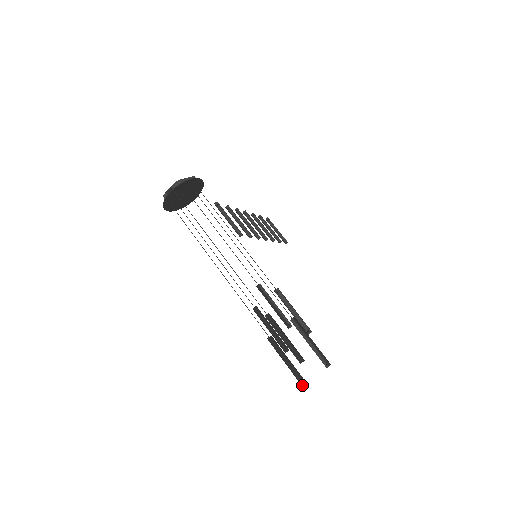
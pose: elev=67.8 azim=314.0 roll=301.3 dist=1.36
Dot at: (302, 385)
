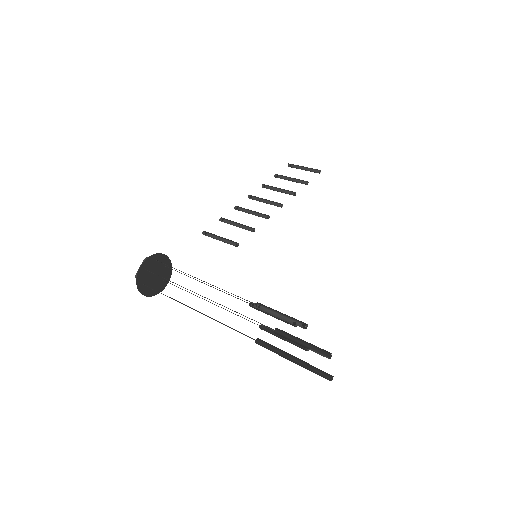
Dot at: occluded
